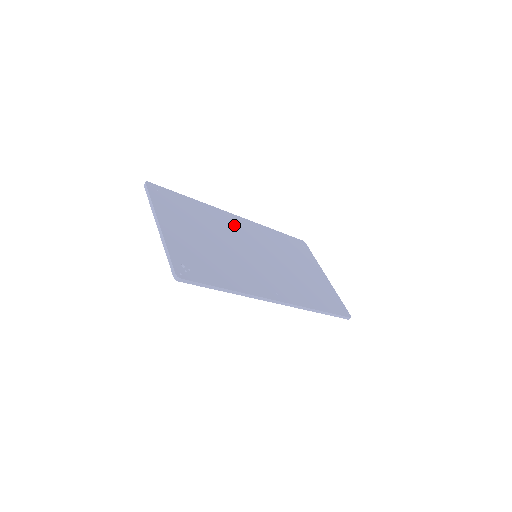
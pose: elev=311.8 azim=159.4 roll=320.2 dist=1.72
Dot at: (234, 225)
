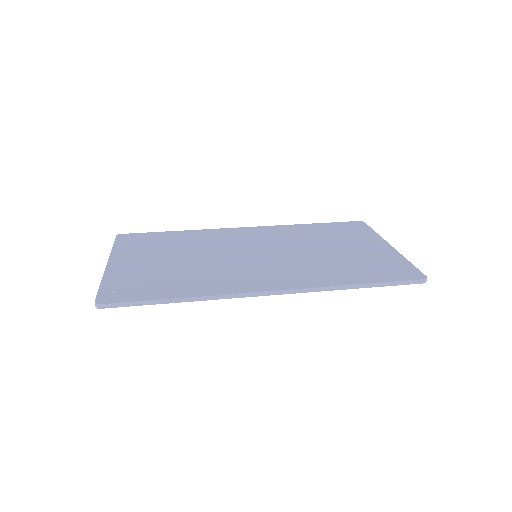
Dot at: (233, 237)
